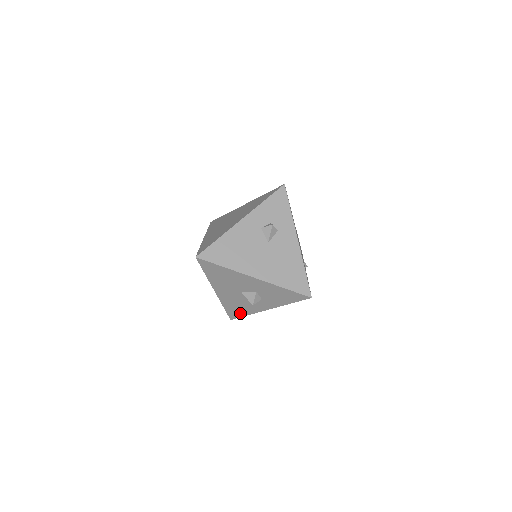
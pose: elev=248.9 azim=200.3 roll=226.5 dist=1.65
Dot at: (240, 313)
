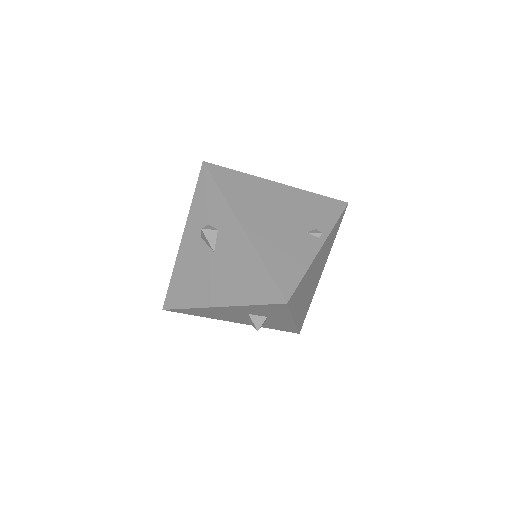
Dot at: (289, 328)
